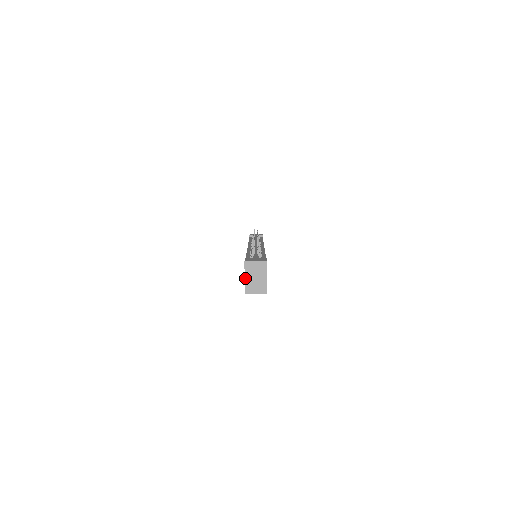
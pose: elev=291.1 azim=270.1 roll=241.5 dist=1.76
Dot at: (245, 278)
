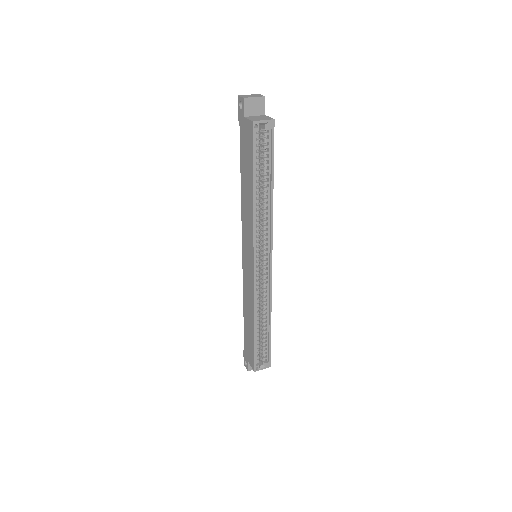
Dot at: (246, 118)
